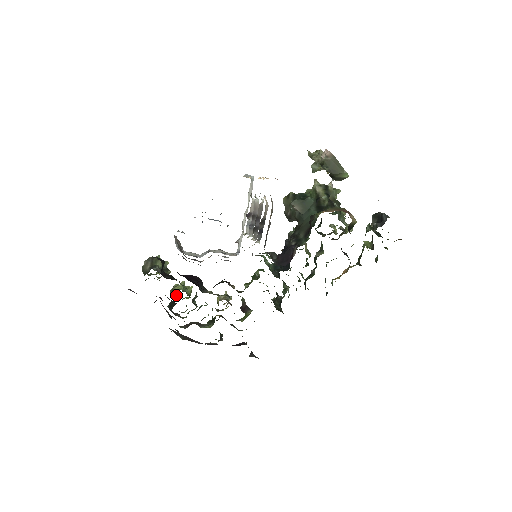
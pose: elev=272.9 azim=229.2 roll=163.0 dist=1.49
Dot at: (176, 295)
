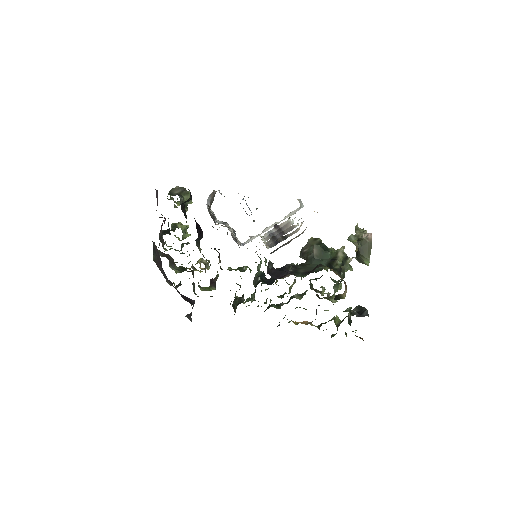
Dot at: (175, 229)
